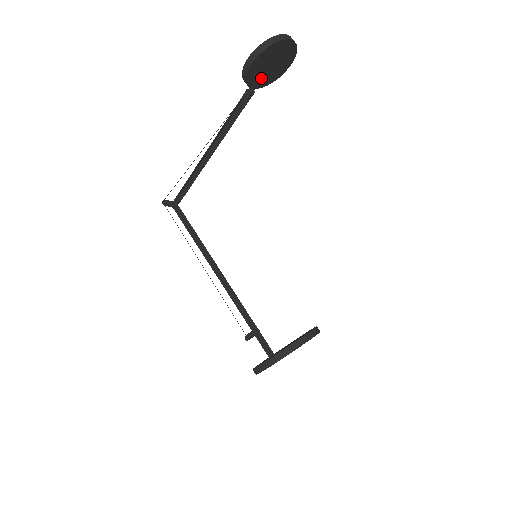
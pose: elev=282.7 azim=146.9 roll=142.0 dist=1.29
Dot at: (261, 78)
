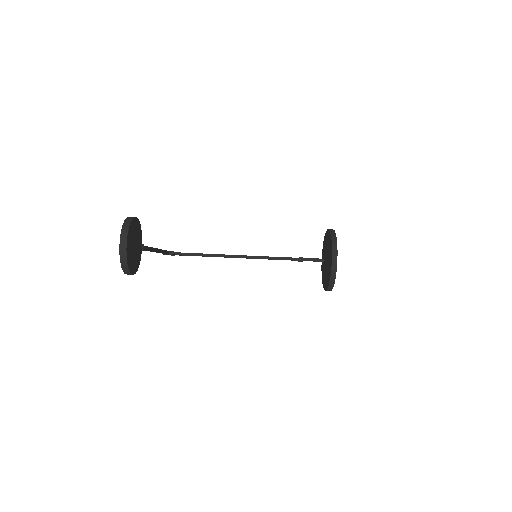
Dot at: (138, 249)
